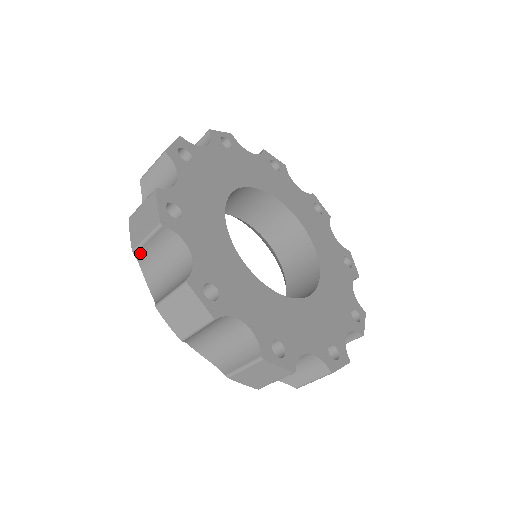
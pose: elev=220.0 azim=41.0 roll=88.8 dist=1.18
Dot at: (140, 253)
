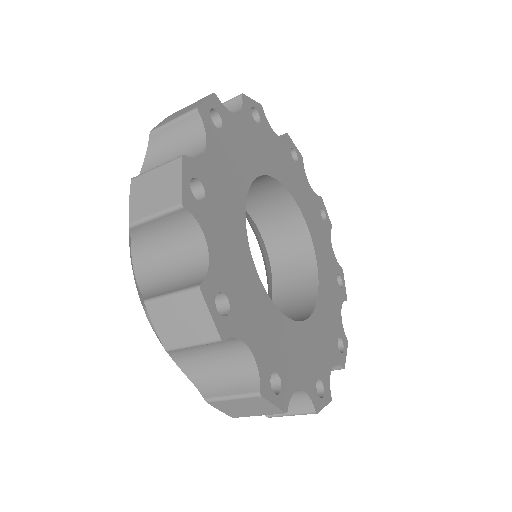
Dot at: (175, 349)
